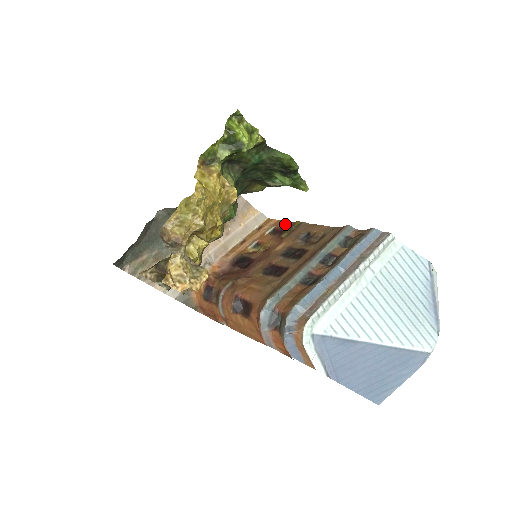
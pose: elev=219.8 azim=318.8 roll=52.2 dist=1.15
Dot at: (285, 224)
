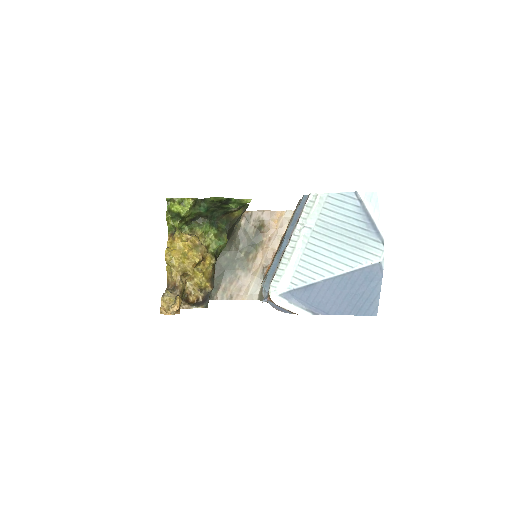
Dot at: occluded
